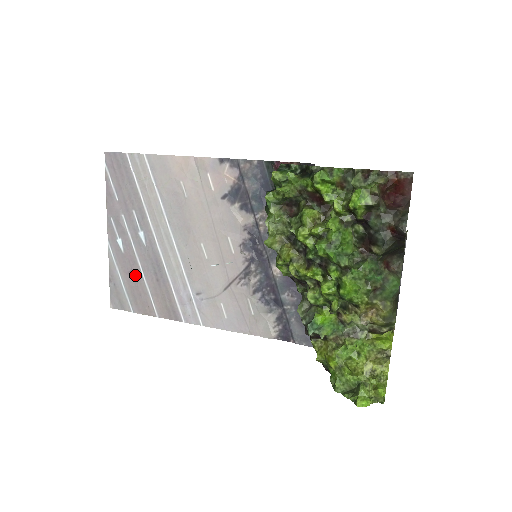
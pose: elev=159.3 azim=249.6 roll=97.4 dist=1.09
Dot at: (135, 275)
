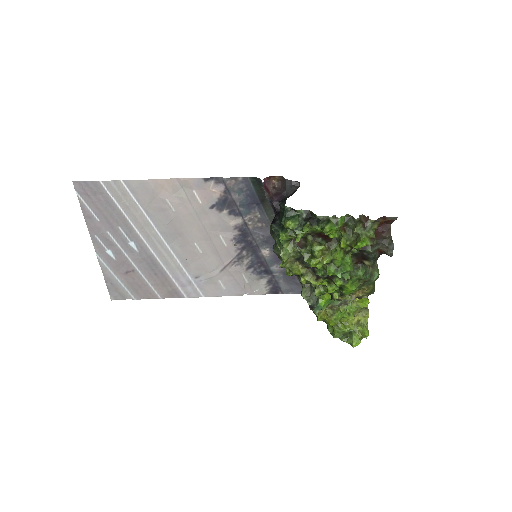
Dot at: (132, 274)
